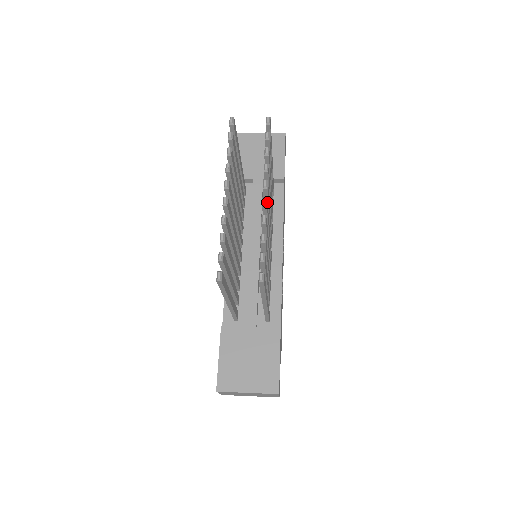
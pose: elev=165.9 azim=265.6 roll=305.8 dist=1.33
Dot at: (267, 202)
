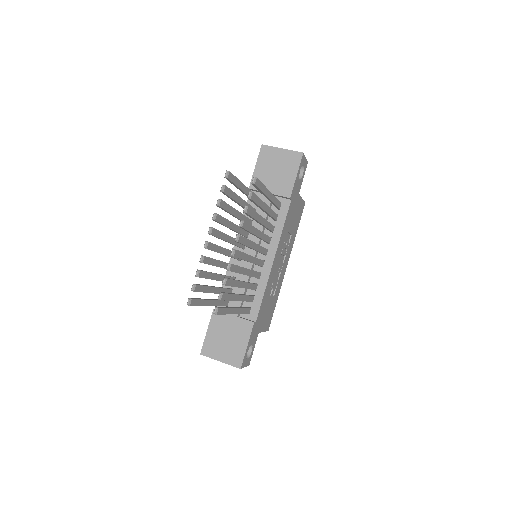
Dot at: (237, 251)
